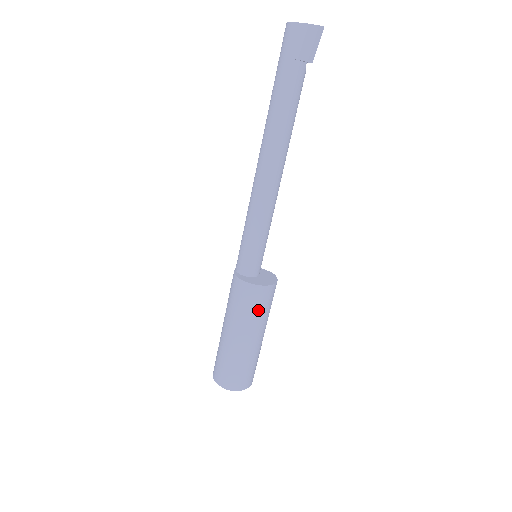
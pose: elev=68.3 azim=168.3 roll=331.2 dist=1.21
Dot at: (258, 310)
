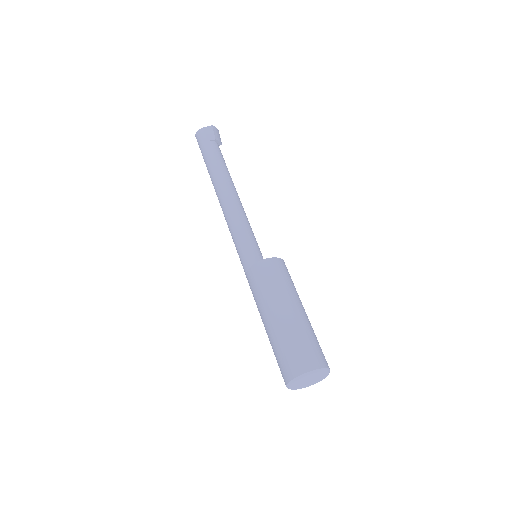
Dot at: (289, 280)
